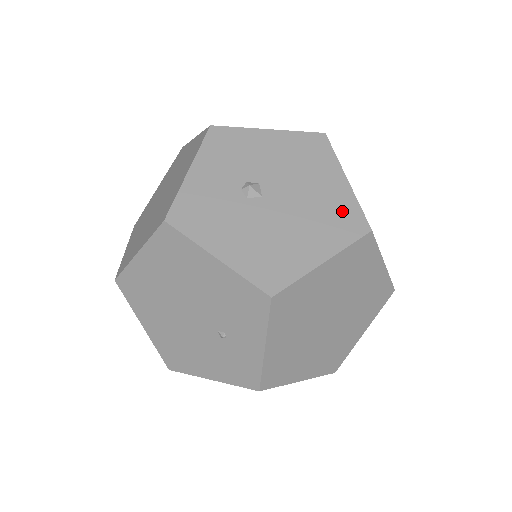
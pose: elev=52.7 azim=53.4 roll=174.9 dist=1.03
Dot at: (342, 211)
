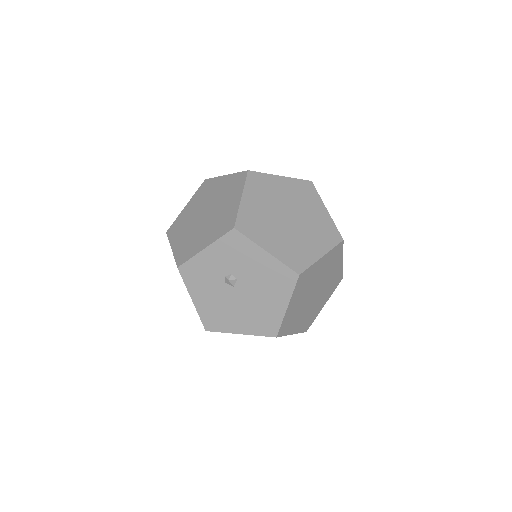
Dot at: (269, 320)
